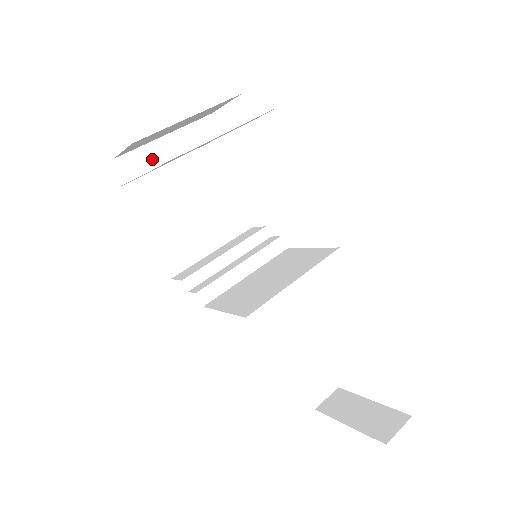
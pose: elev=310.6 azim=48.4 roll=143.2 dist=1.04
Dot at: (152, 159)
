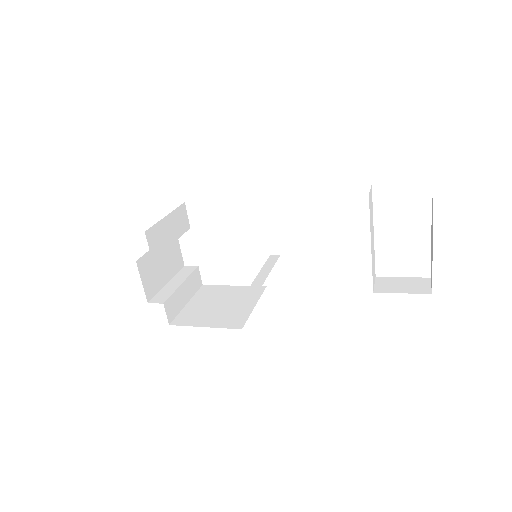
Dot at: (169, 292)
